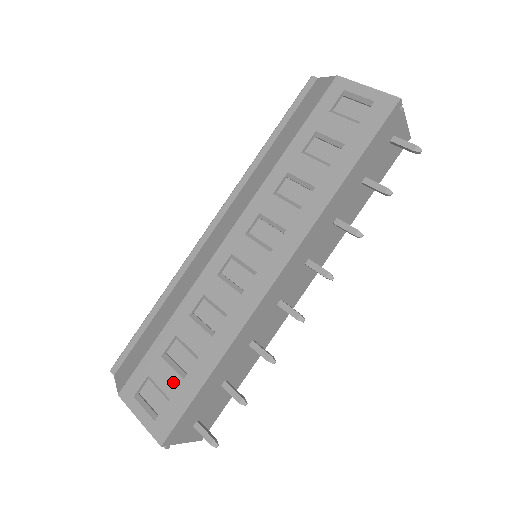
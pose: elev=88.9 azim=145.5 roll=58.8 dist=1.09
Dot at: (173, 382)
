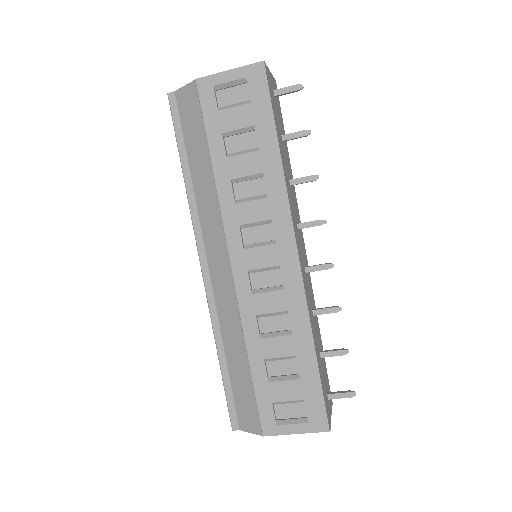
Dot at: (295, 388)
